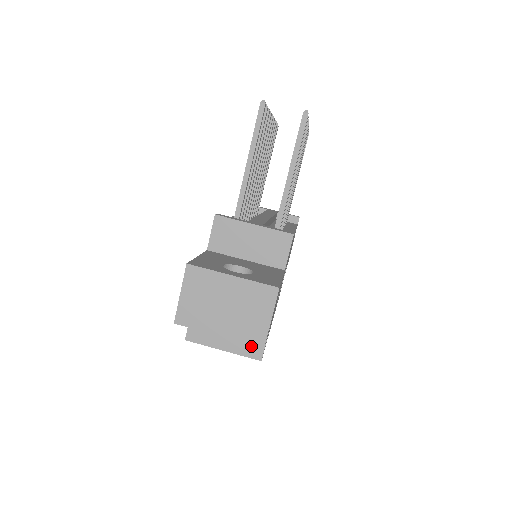
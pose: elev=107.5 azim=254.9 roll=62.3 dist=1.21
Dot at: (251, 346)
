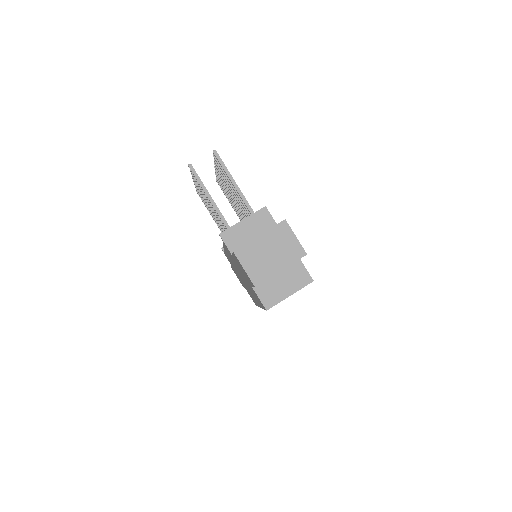
Dot at: (301, 279)
